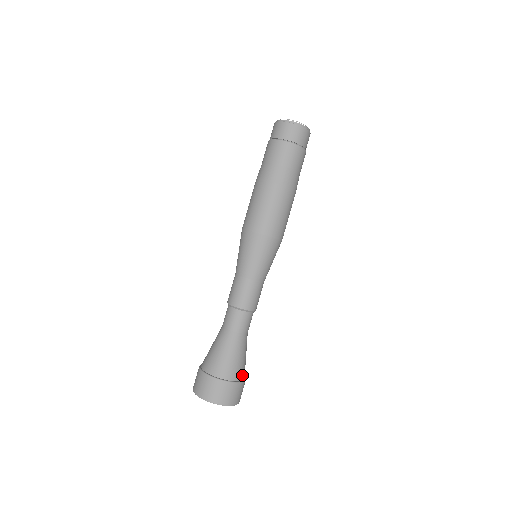
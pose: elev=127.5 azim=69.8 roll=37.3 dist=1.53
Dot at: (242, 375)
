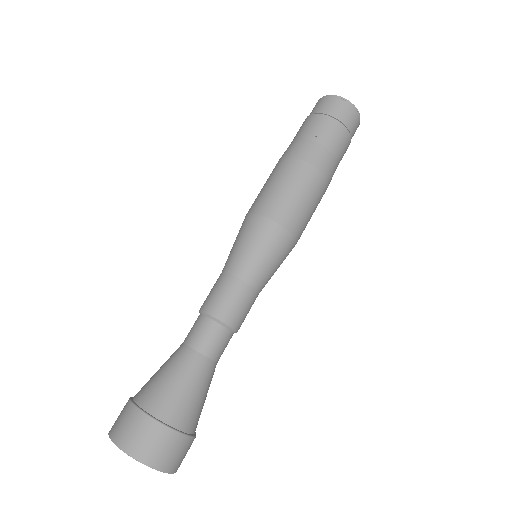
Dot at: (165, 412)
